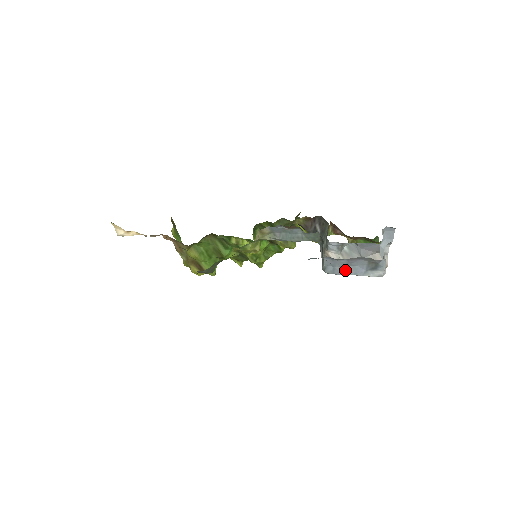
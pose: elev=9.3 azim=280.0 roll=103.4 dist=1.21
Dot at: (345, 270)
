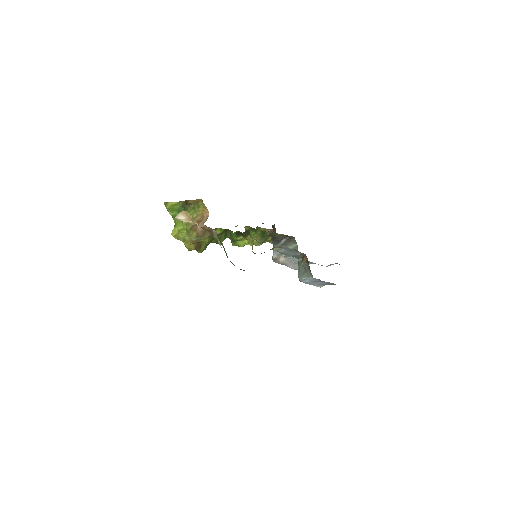
Dot at: (312, 283)
